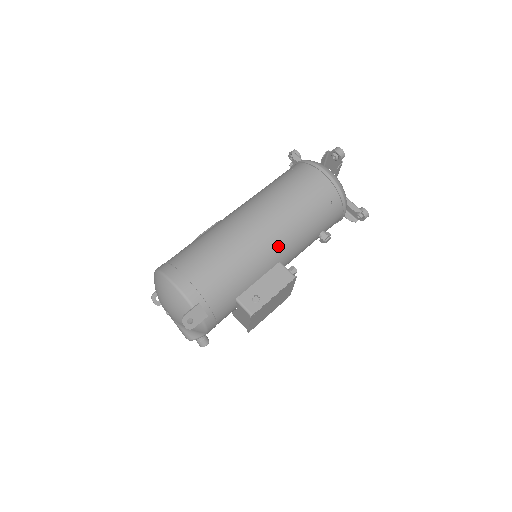
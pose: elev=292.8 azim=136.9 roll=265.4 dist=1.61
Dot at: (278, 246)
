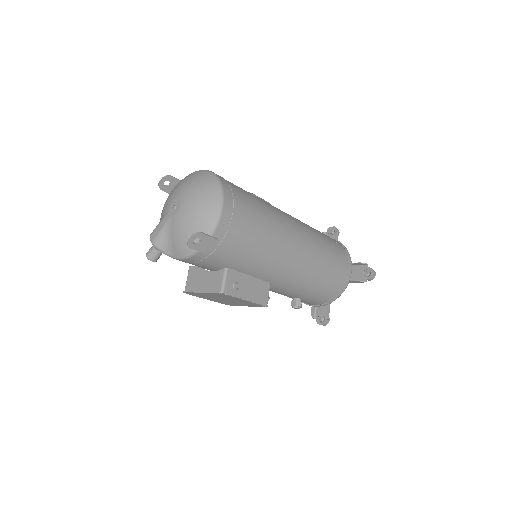
Dot at: (286, 274)
